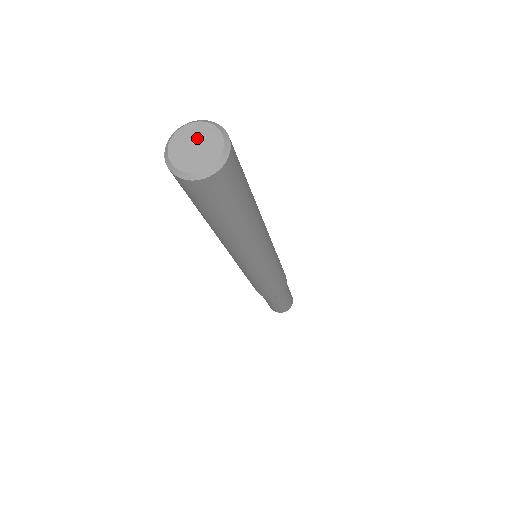
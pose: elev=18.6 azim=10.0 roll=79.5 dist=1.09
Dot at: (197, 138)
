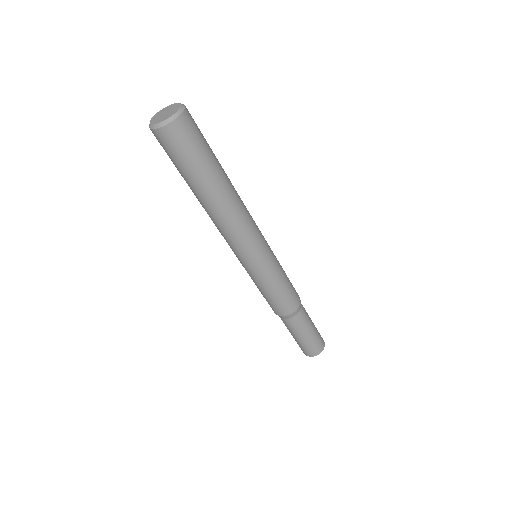
Dot at: (165, 111)
